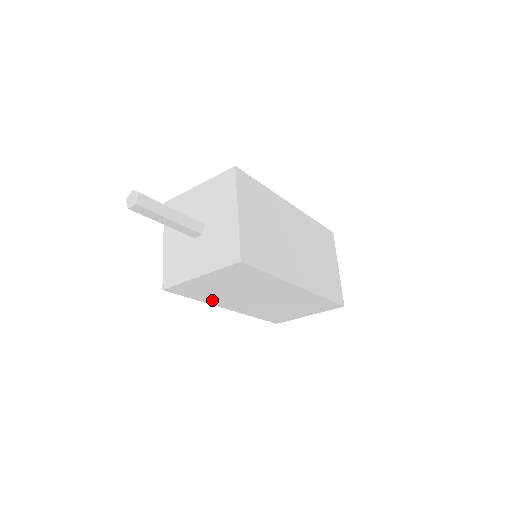
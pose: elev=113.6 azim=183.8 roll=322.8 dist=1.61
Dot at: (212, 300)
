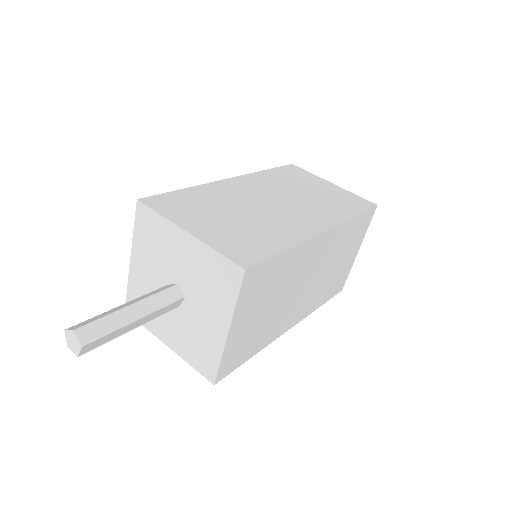
Dot at: occluded
